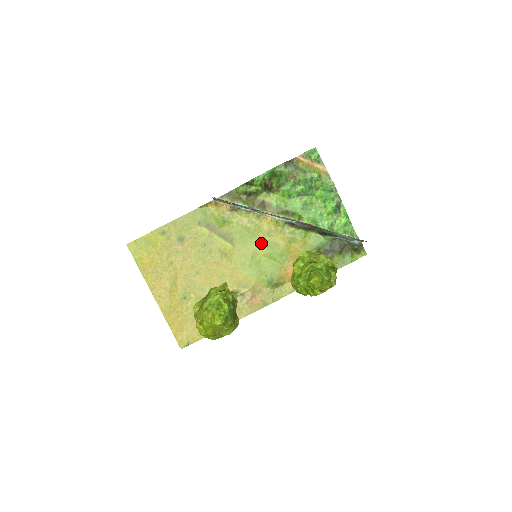
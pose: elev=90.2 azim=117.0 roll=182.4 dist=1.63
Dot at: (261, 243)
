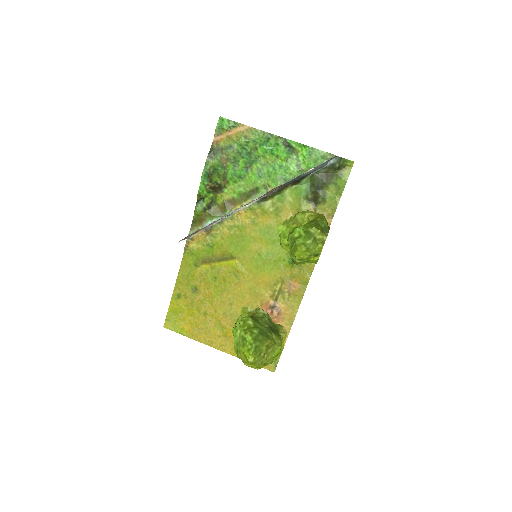
Dot at: (255, 237)
